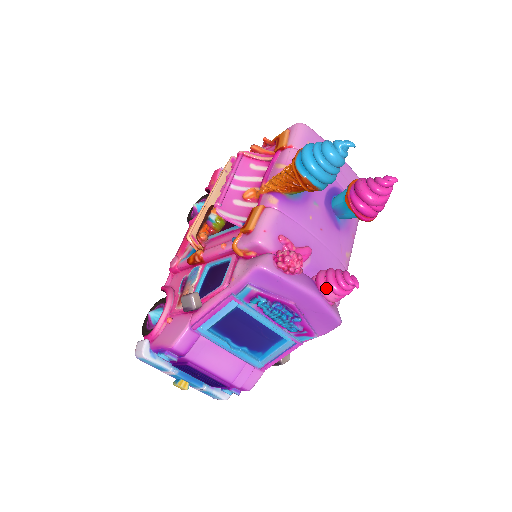
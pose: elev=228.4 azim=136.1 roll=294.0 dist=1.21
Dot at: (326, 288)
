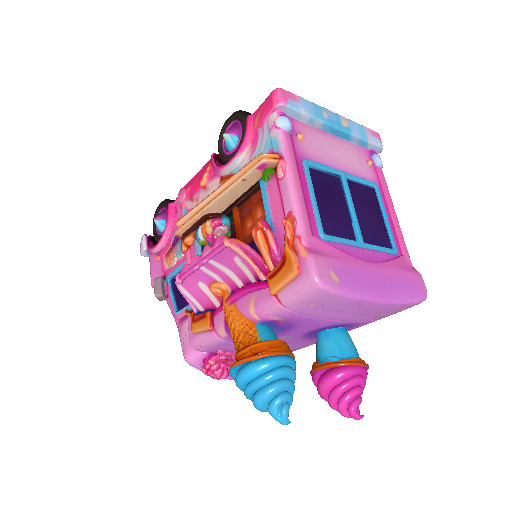
Dot at: occluded
